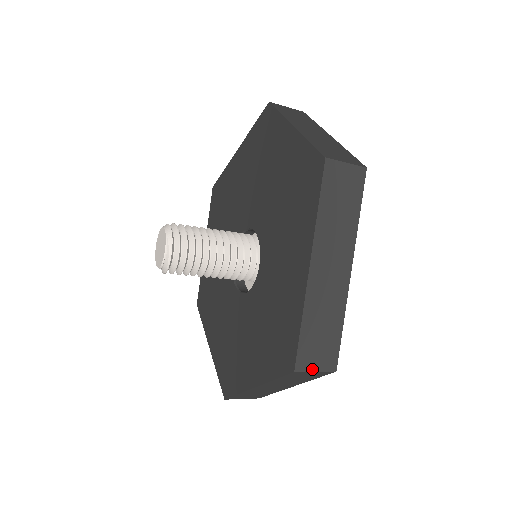
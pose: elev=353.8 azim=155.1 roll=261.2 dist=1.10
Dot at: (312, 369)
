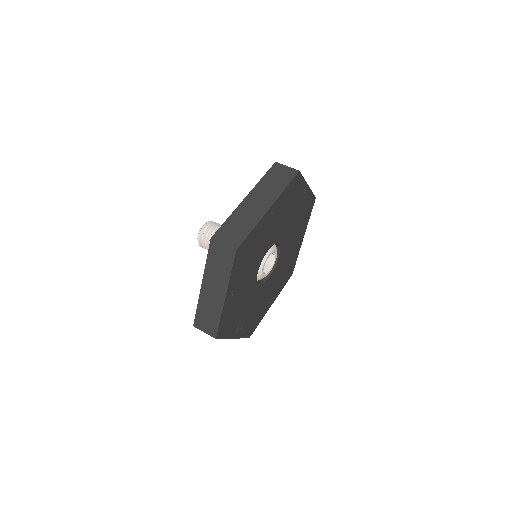
Dot at: (222, 242)
